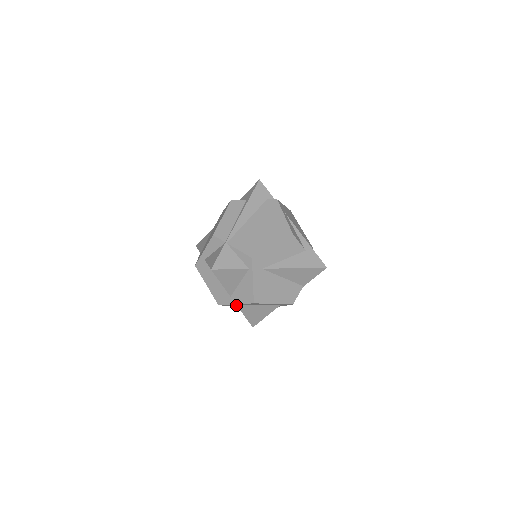
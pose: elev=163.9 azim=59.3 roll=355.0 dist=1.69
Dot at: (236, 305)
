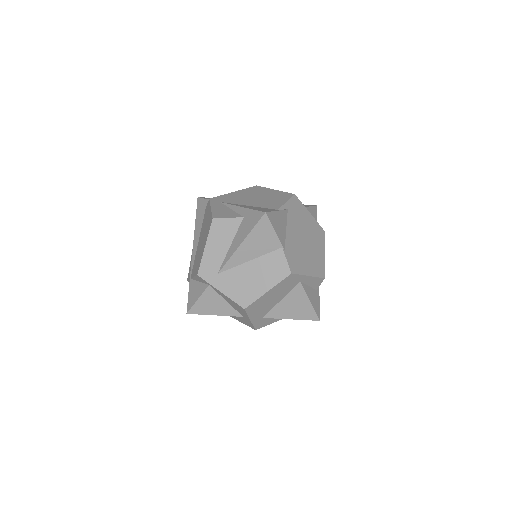
Dot at: occluded
